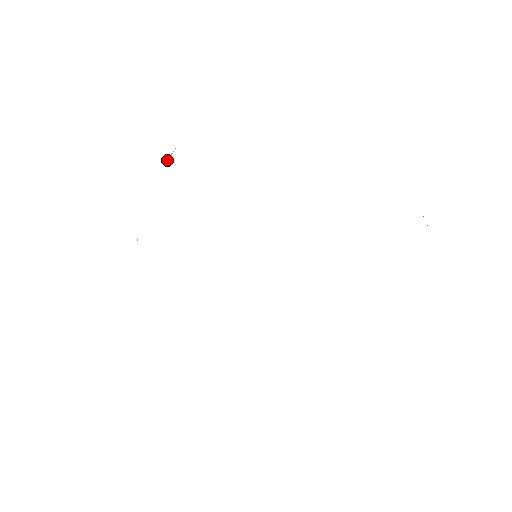
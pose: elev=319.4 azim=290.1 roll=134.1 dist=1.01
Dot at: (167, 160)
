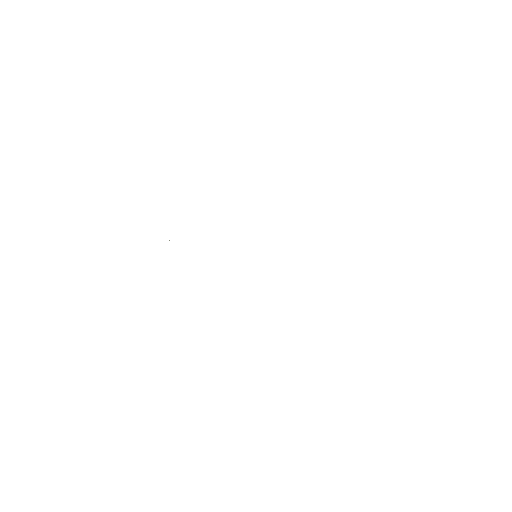
Dot at: occluded
